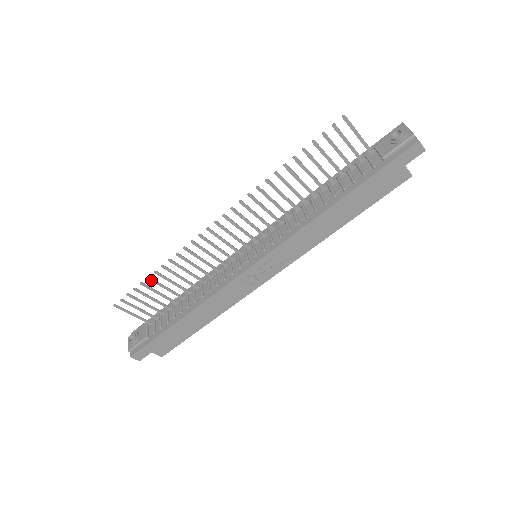
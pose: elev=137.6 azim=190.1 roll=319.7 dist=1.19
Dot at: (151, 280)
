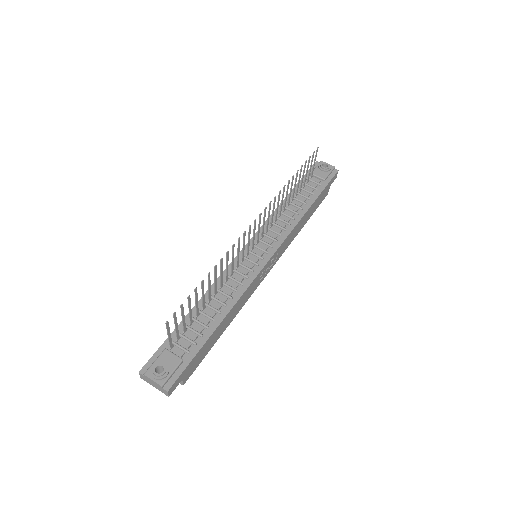
Dot at: (202, 284)
